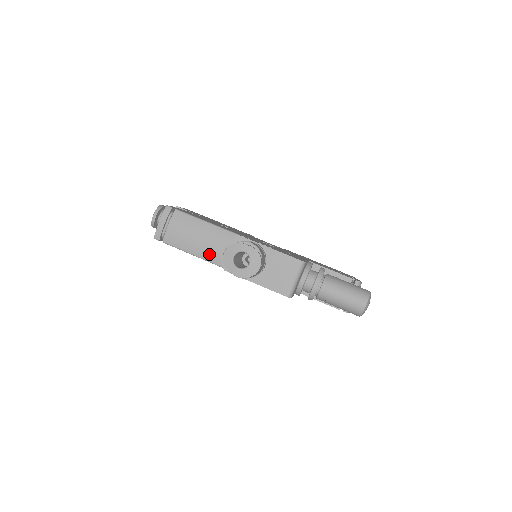
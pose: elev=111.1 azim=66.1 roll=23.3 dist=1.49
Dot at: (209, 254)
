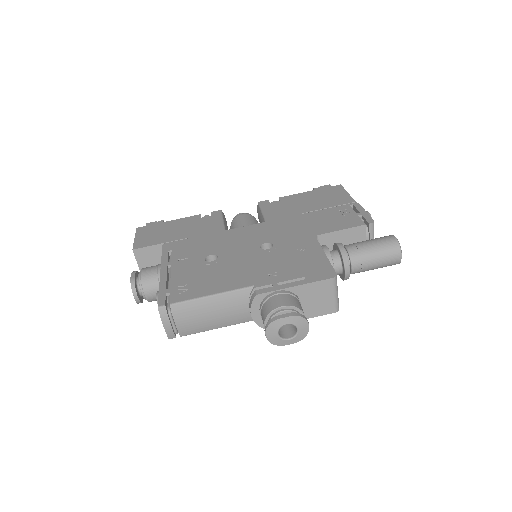
Dot at: (235, 320)
